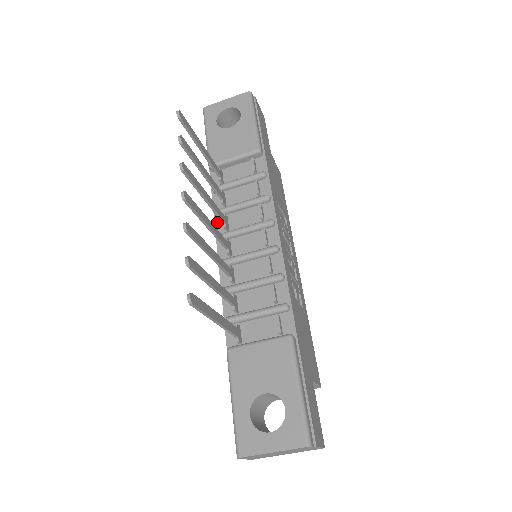
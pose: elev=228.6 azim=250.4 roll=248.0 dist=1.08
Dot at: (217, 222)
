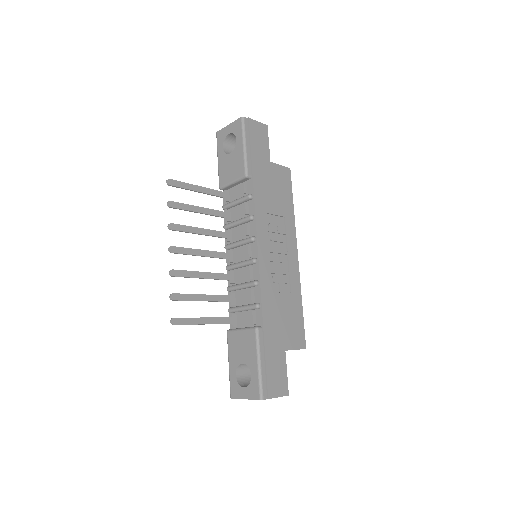
Dot at: occluded
